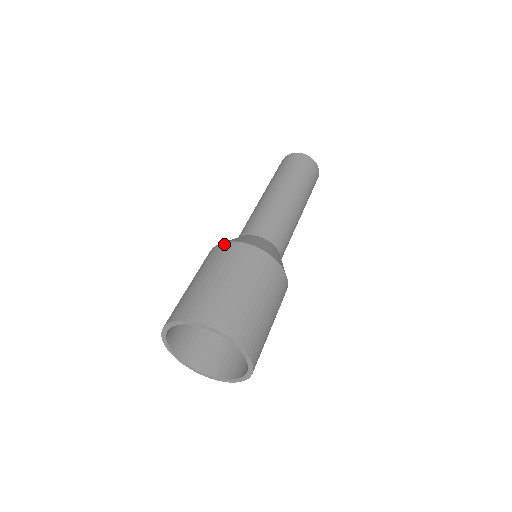
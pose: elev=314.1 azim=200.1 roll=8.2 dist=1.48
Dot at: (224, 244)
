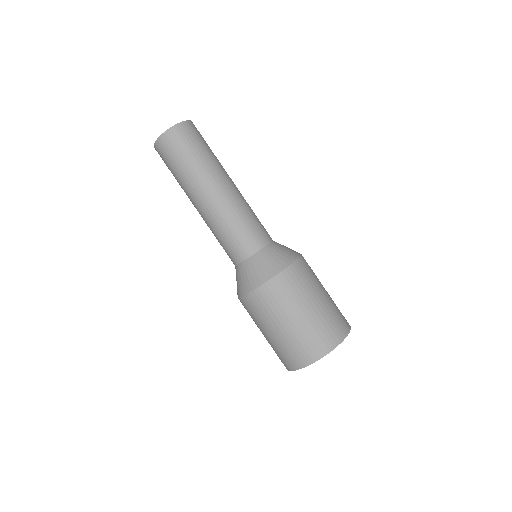
Dot at: (240, 301)
